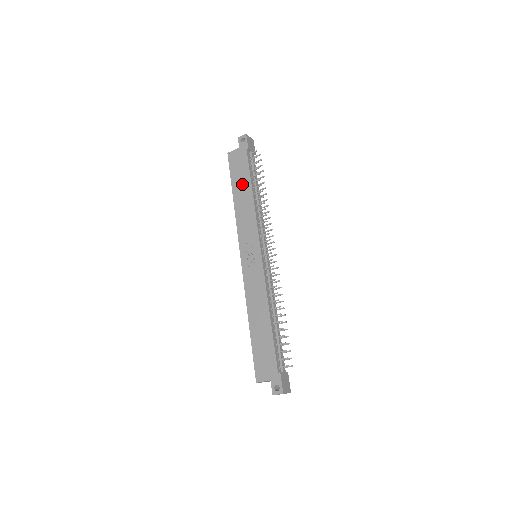
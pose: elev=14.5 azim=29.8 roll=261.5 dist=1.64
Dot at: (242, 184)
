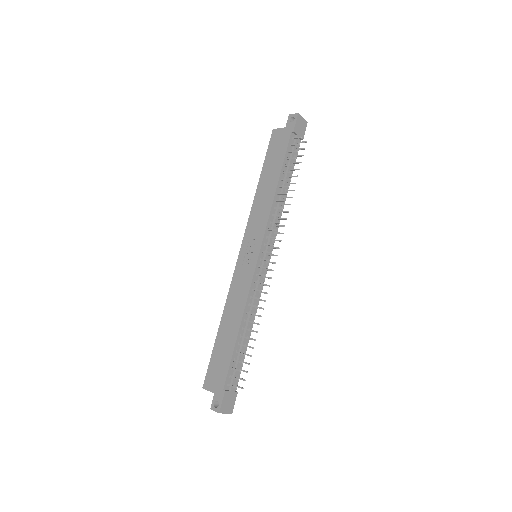
Dot at: (272, 171)
